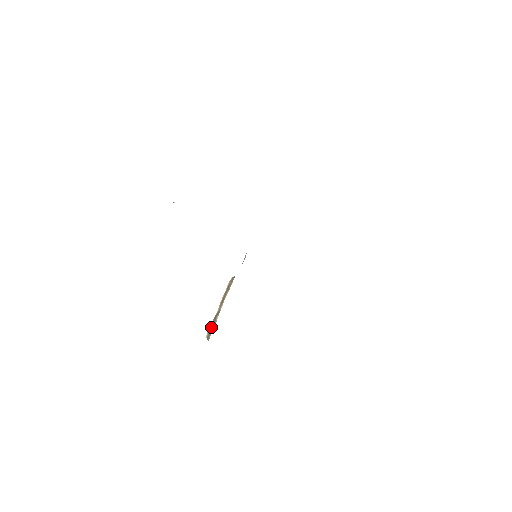
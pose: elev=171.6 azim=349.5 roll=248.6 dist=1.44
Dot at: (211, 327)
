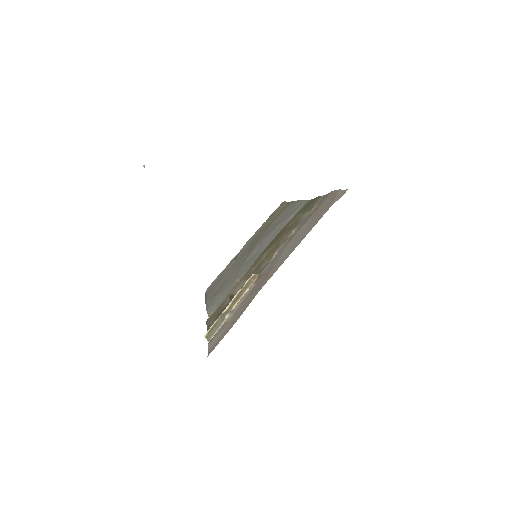
Dot at: (215, 326)
